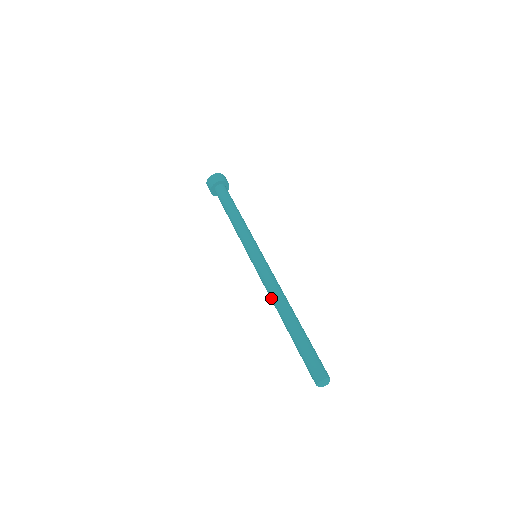
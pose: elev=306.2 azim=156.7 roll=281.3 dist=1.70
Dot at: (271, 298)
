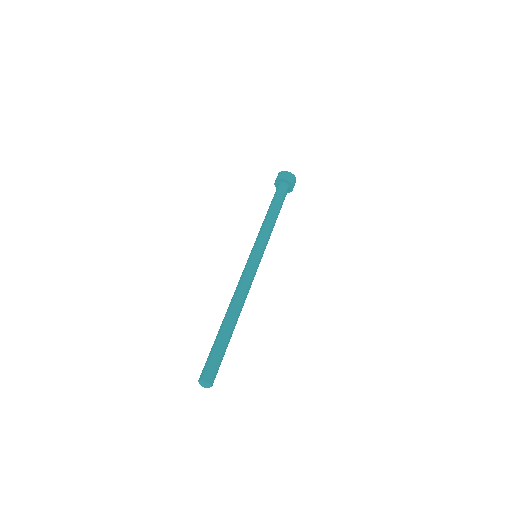
Dot at: occluded
